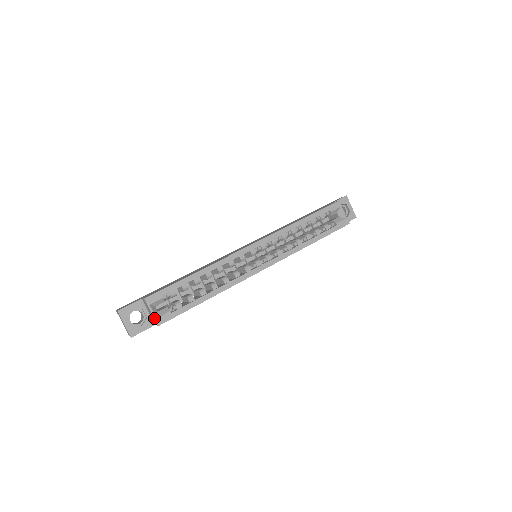
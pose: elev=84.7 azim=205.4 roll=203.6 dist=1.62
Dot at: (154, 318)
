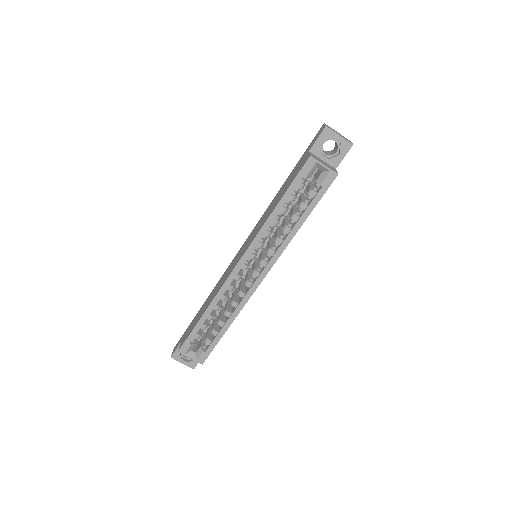
Dot at: occluded
